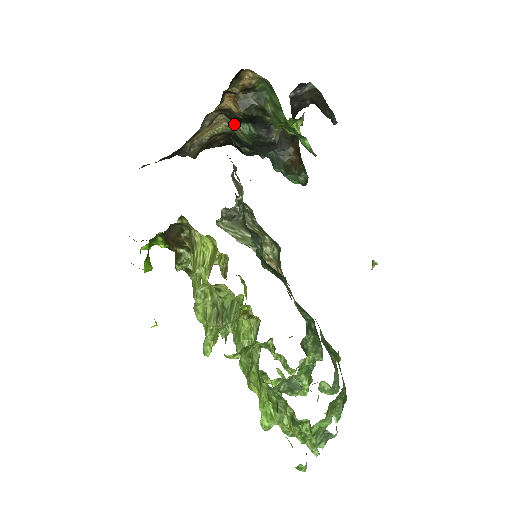
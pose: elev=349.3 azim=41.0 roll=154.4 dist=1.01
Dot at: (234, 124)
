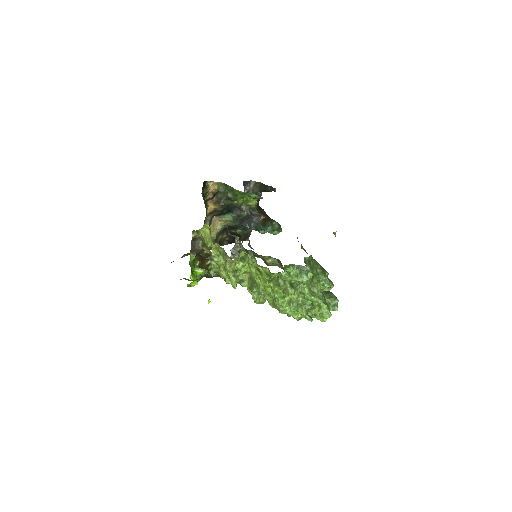
Dot at: (224, 220)
